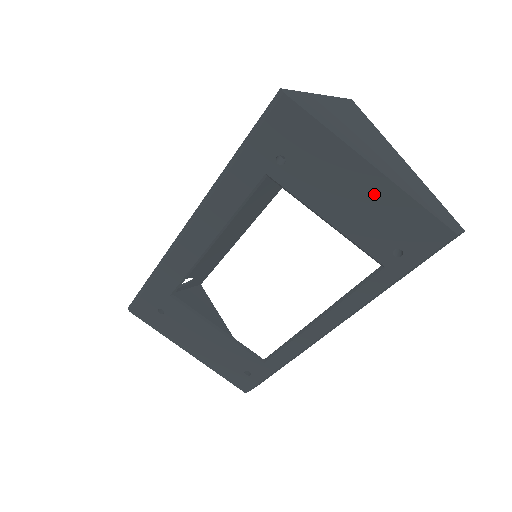
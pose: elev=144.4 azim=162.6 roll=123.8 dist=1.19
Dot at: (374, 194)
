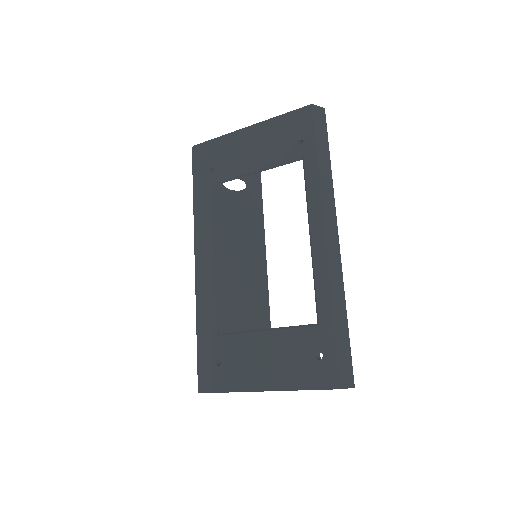
Dot at: (260, 135)
